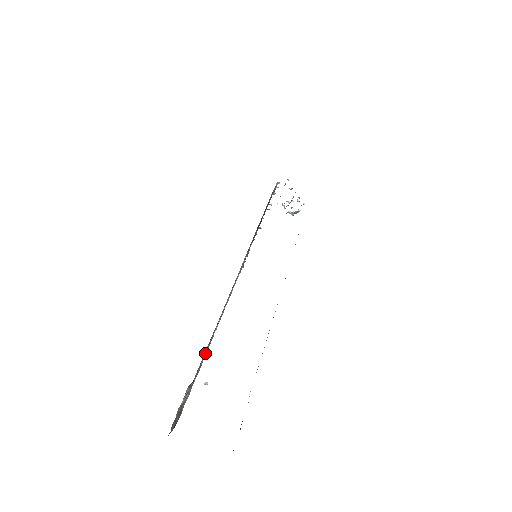
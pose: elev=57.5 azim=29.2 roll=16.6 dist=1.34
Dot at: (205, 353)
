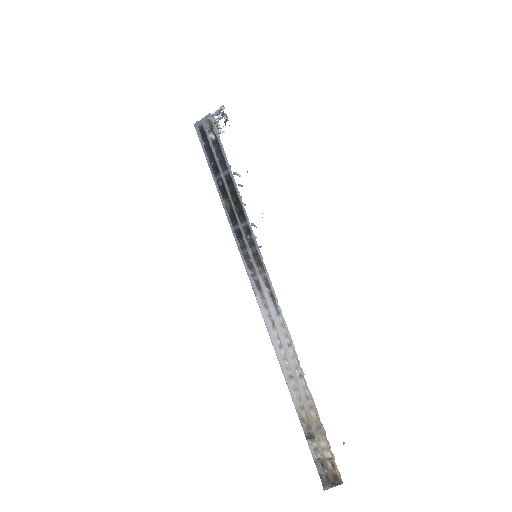
Dot at: (306, 408)
